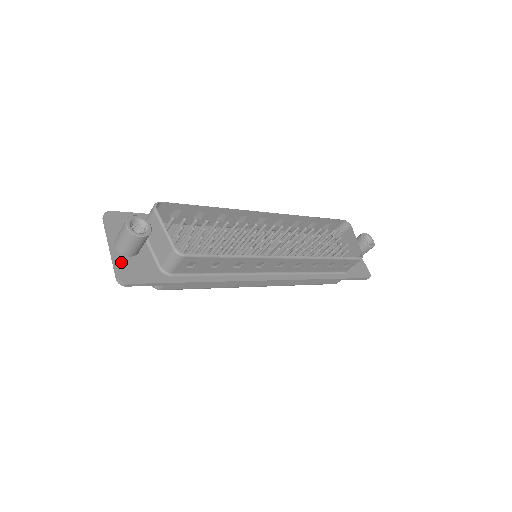
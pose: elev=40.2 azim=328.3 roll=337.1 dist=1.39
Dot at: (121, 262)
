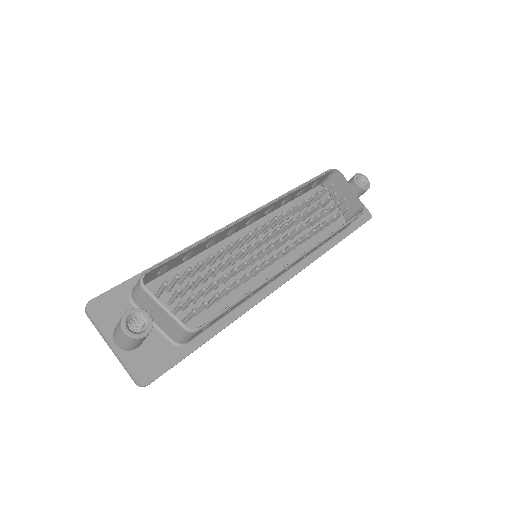
Dot at: (131, 361)
